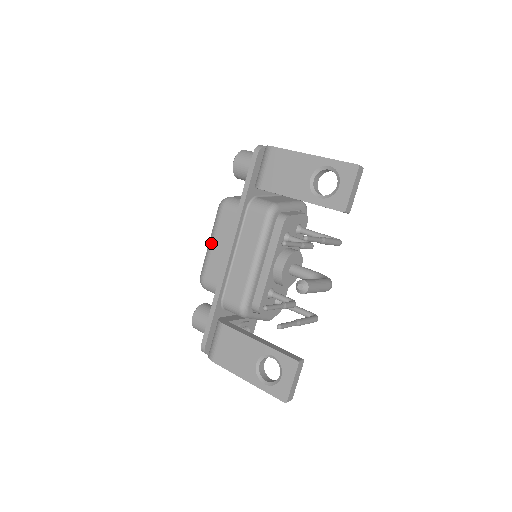
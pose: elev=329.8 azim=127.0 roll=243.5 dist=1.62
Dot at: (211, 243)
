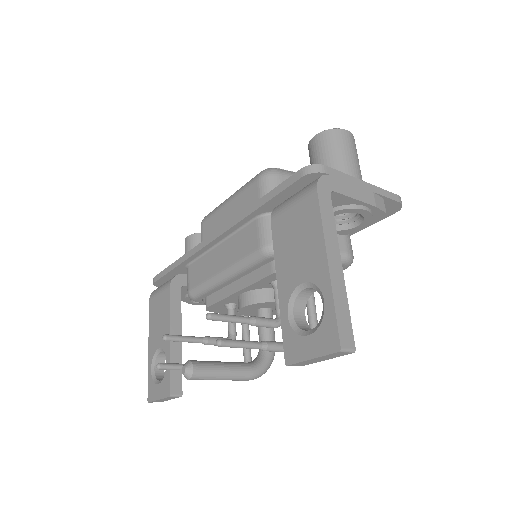
Dot at: (228, 200)
